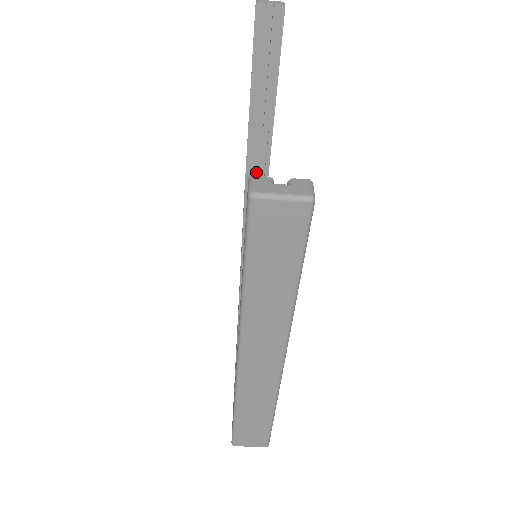
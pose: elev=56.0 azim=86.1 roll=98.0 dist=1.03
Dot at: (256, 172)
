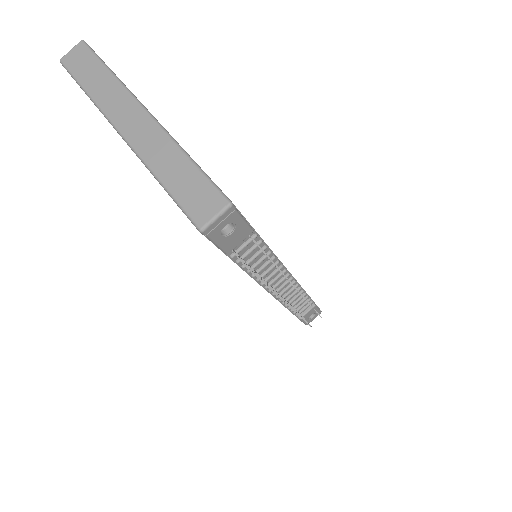
Dot at: occluded
